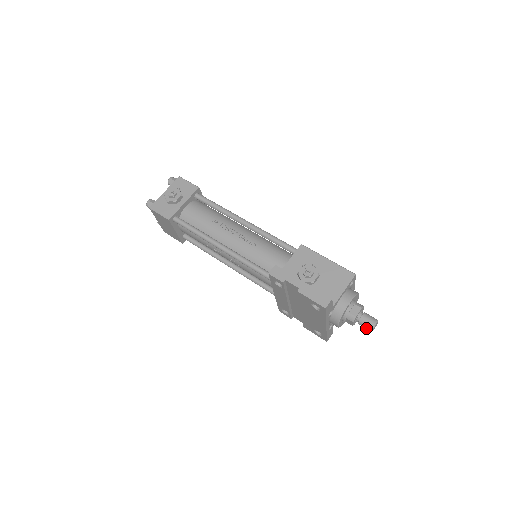
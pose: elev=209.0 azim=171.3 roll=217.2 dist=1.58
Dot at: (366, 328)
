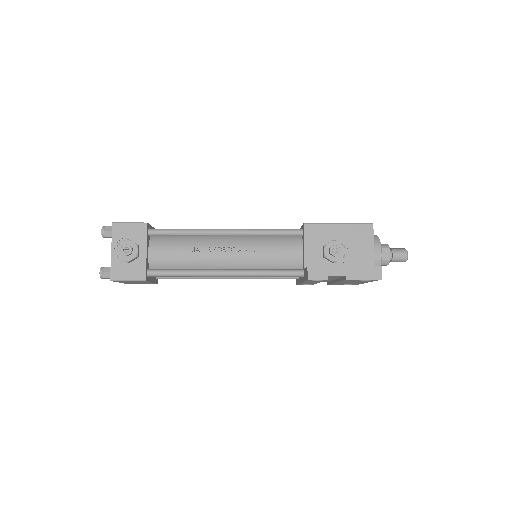
Dot at: occluded
